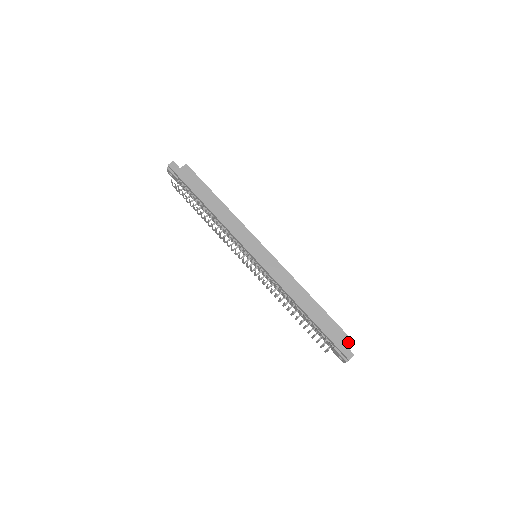
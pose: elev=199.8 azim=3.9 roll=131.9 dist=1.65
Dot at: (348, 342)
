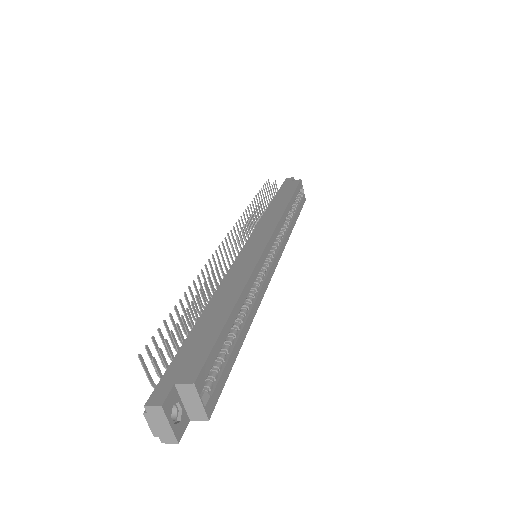
Dot at: (185, 381)
